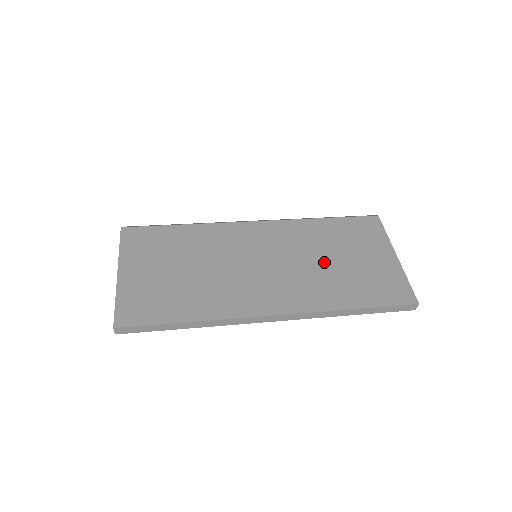
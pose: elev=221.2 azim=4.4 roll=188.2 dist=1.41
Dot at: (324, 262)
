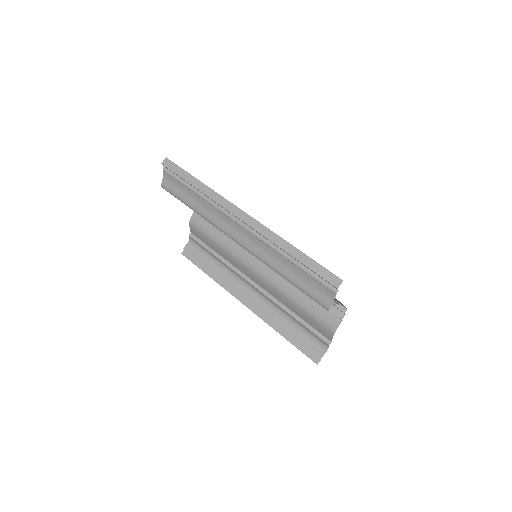
Dot at: occluded
